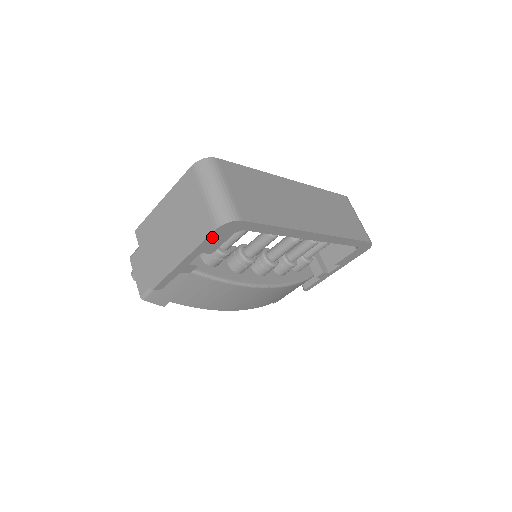
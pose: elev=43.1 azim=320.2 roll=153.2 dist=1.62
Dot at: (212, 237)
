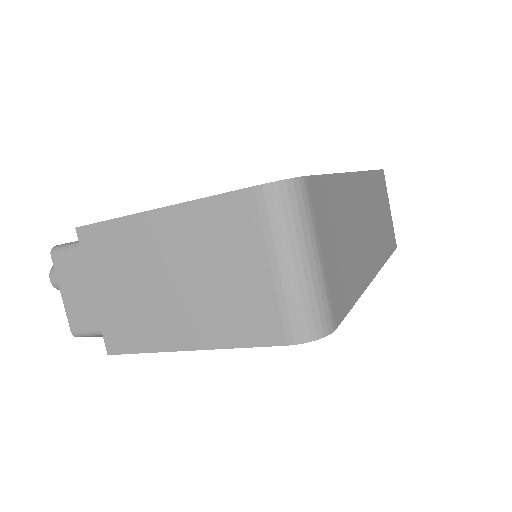
Dot at: (269, 342)
